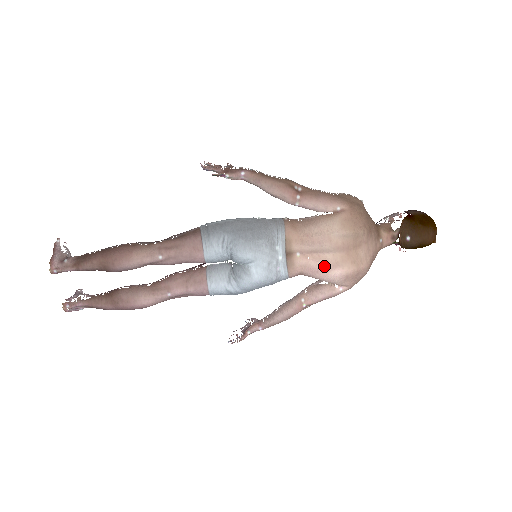
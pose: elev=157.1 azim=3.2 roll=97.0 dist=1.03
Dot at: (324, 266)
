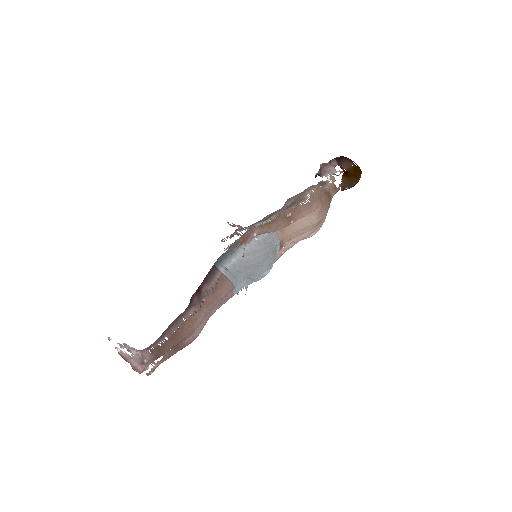
Dot at: (303, 238)
